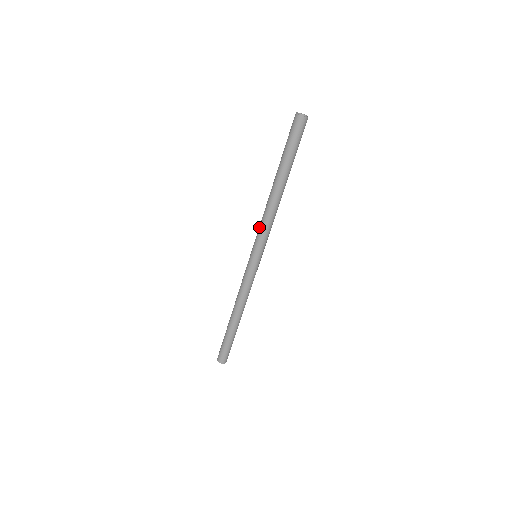
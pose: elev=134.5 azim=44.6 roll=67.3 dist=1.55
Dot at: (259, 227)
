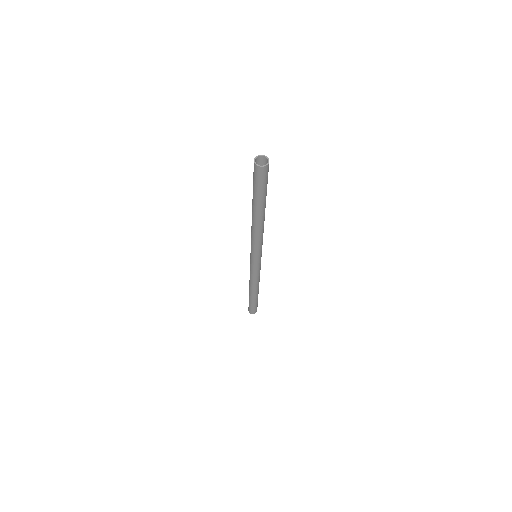
Dot at: (251, 241)
